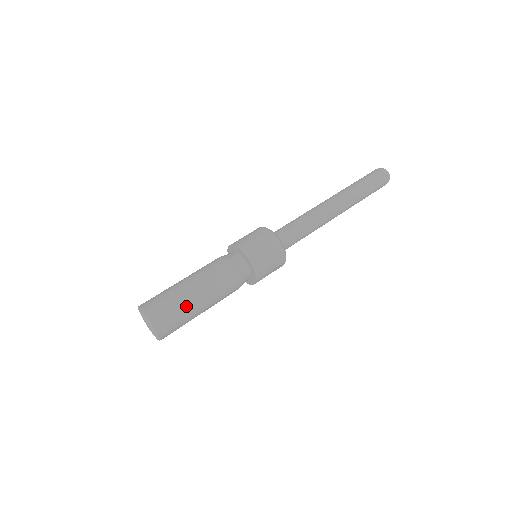
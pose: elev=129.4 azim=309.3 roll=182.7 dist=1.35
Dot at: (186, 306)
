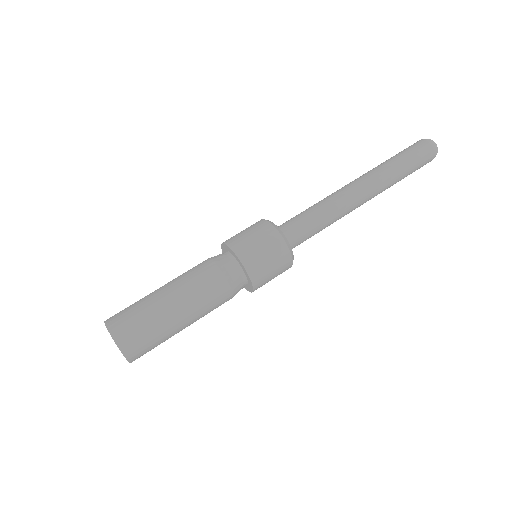
Dot at: (161, 325)
